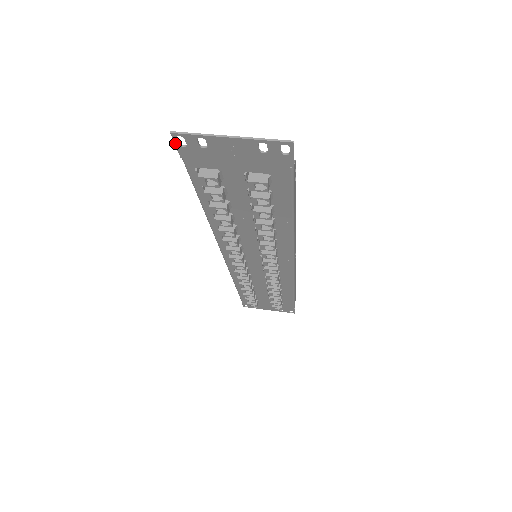
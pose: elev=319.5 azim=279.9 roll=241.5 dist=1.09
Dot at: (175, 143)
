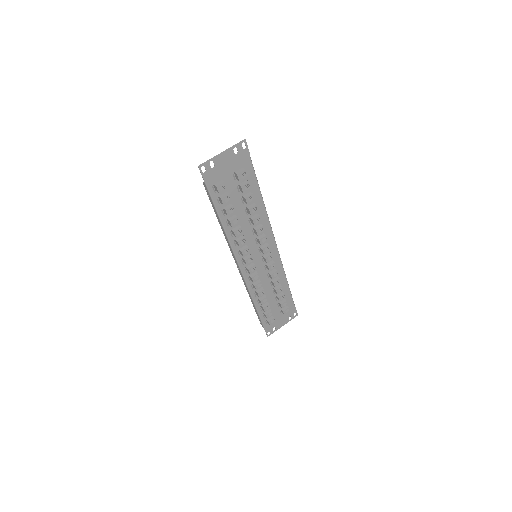
Dot at: (201, 173)
